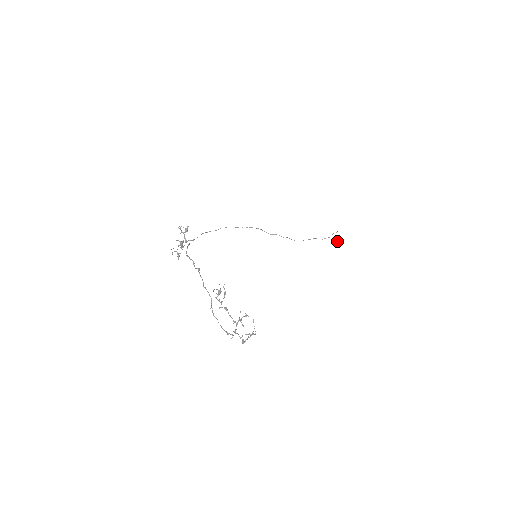
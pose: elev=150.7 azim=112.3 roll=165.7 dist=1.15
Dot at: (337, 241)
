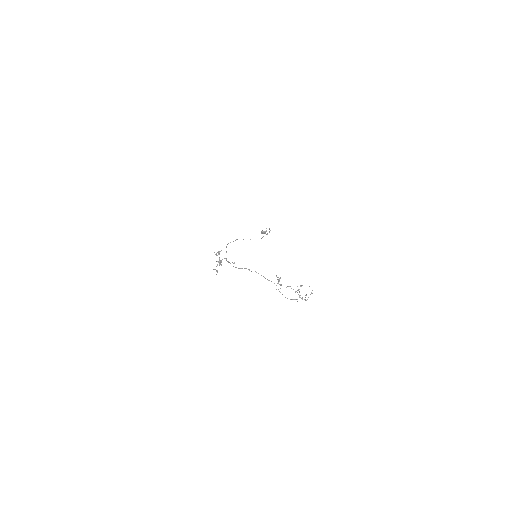
Dot at: (264, 232)
